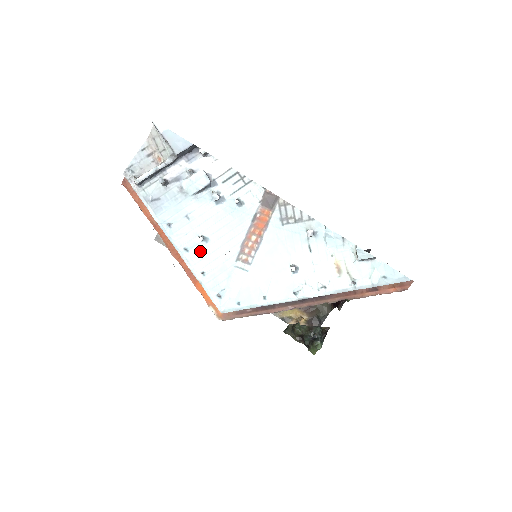
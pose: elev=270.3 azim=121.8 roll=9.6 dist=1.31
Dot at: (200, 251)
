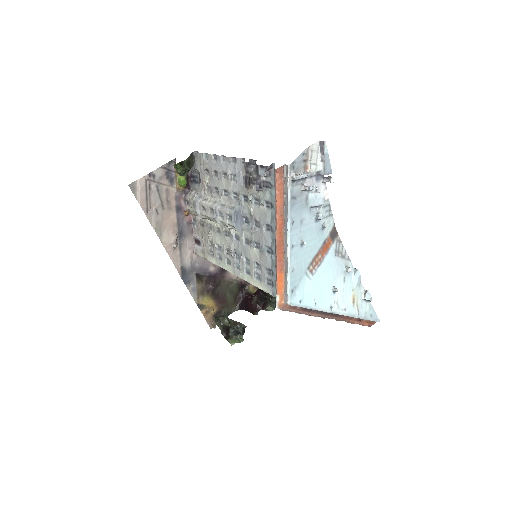
Dot at: (297, 252)
